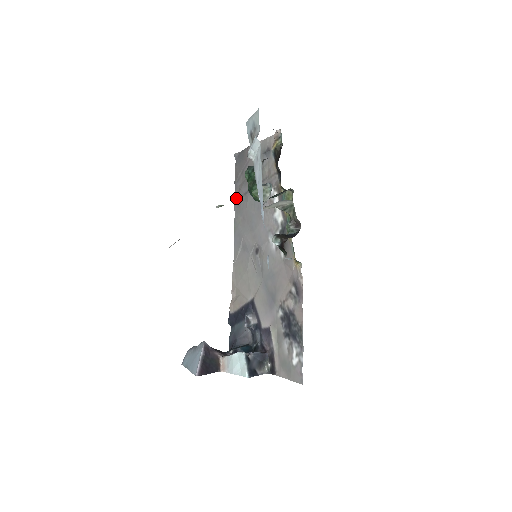
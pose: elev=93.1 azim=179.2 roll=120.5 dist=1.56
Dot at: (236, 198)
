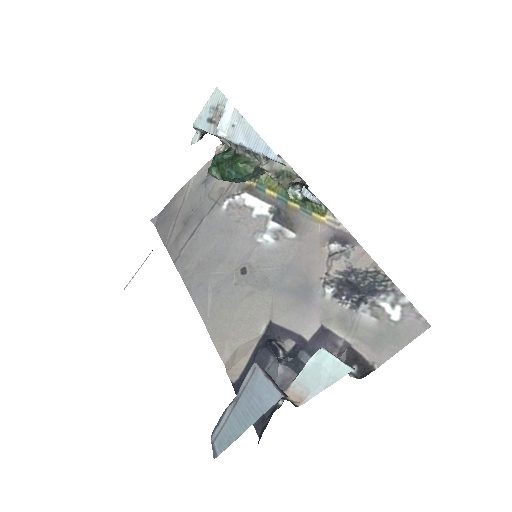
Dot at: (174, 256)
